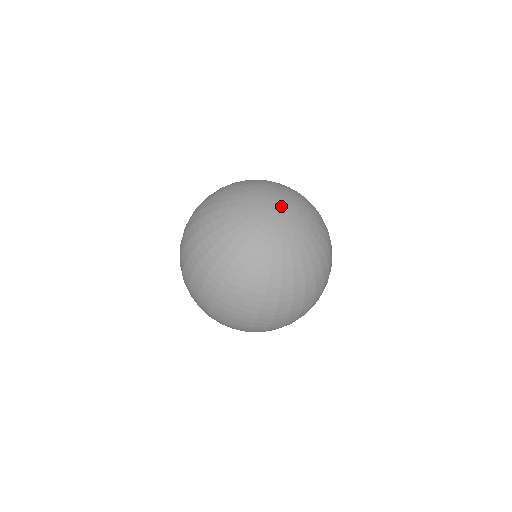
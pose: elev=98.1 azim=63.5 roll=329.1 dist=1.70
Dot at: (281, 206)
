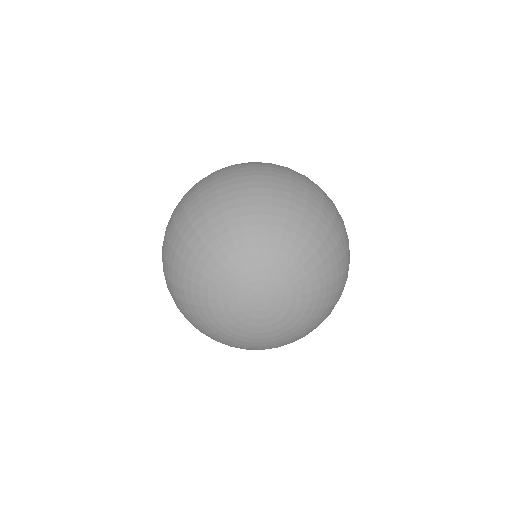
Dot at: (267, 299)
